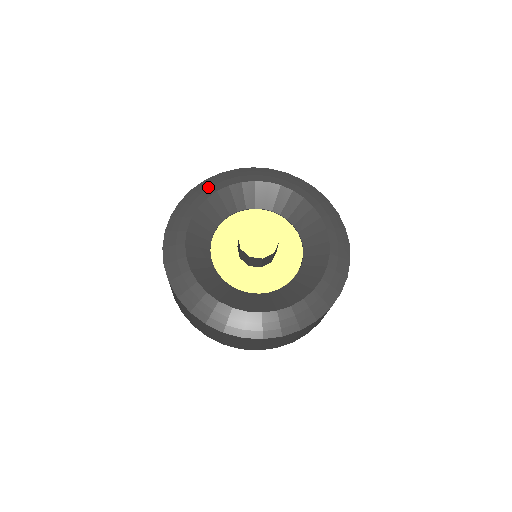
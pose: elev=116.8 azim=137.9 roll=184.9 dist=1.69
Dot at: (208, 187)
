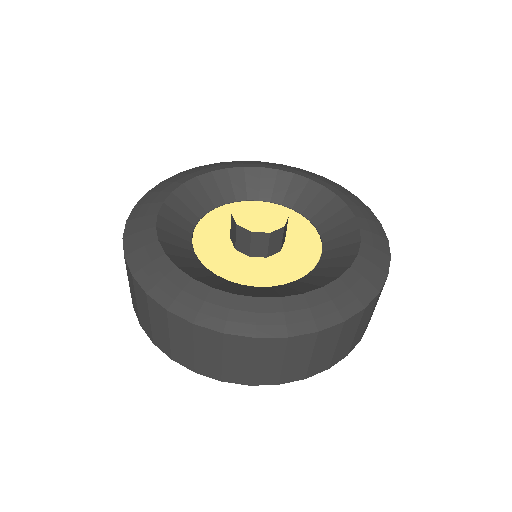
Dot at: (184, 175)
